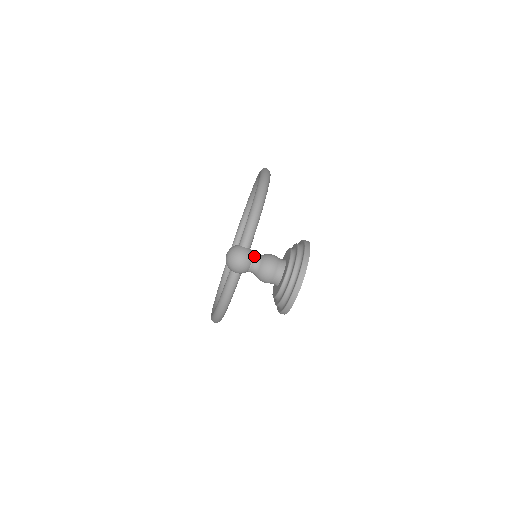
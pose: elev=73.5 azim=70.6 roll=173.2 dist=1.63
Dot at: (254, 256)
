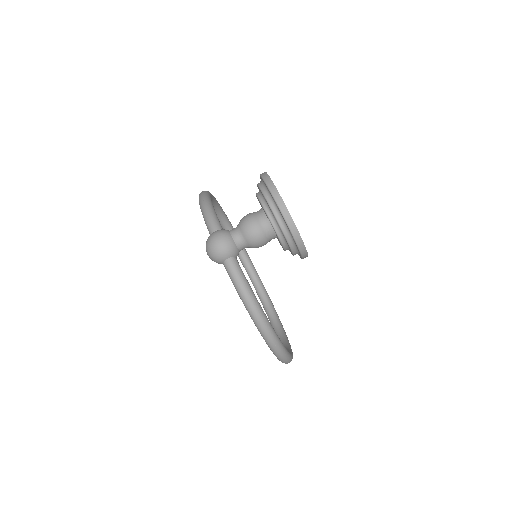
Dot at: (230, 230)
